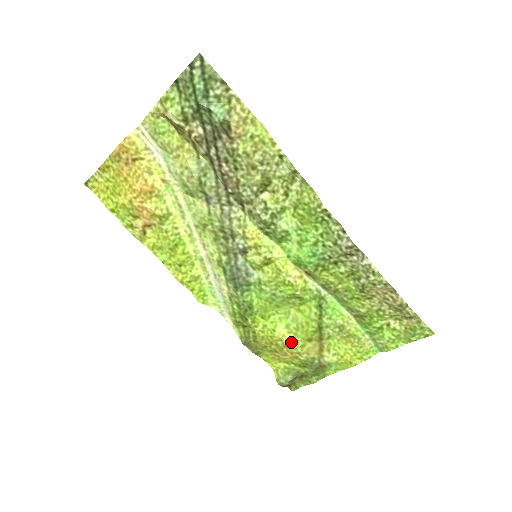
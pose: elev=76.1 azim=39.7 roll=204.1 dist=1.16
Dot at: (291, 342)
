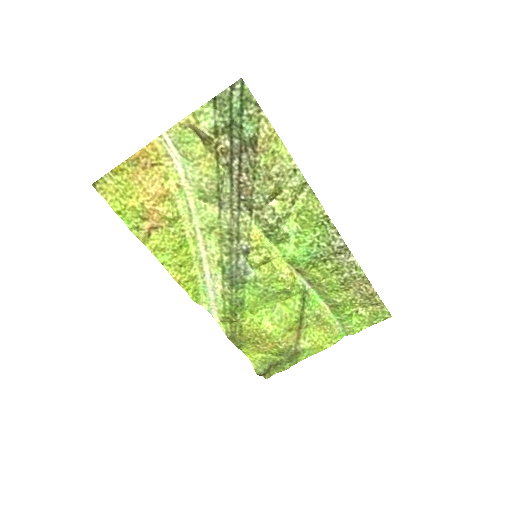
Dot at: (274, 333)
